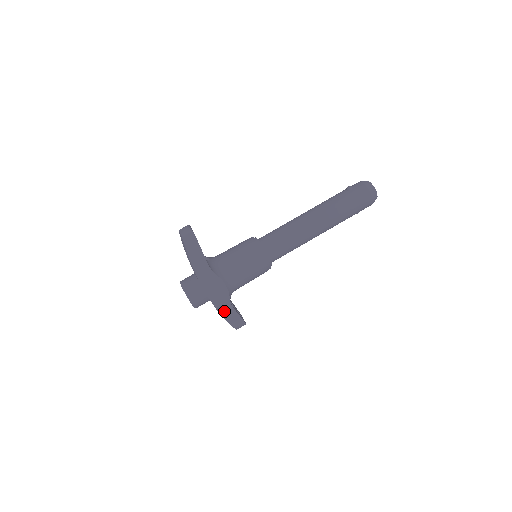
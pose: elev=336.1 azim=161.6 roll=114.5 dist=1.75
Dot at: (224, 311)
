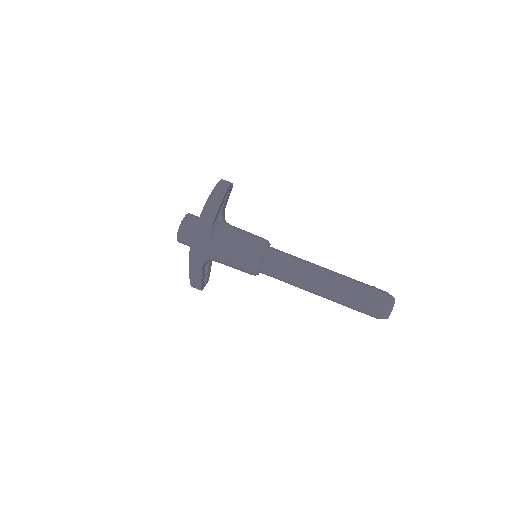
Dot at: (193, 265)
